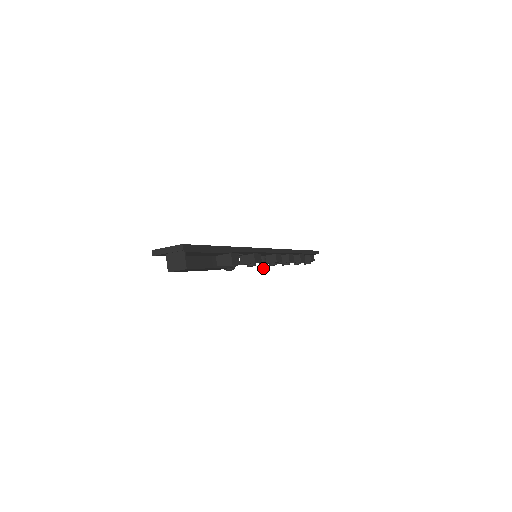
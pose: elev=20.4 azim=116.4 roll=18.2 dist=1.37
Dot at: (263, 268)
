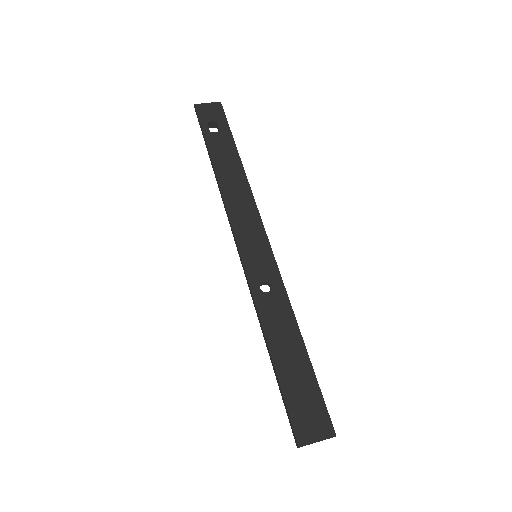
Dot at: occluded
